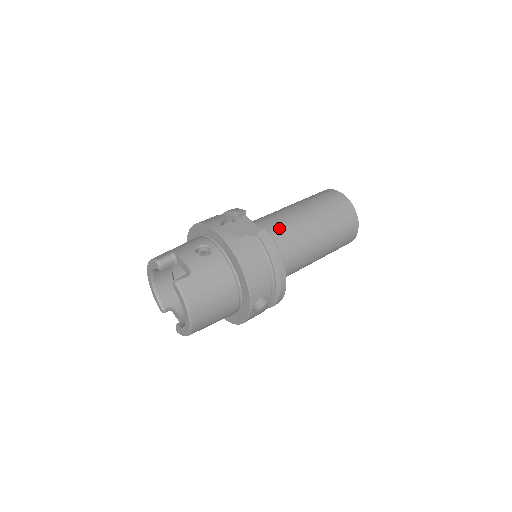
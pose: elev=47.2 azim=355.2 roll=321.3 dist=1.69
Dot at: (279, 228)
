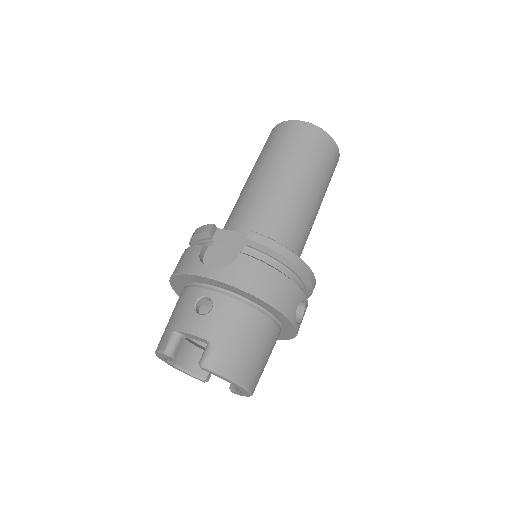
Dot at: (261, 214)
